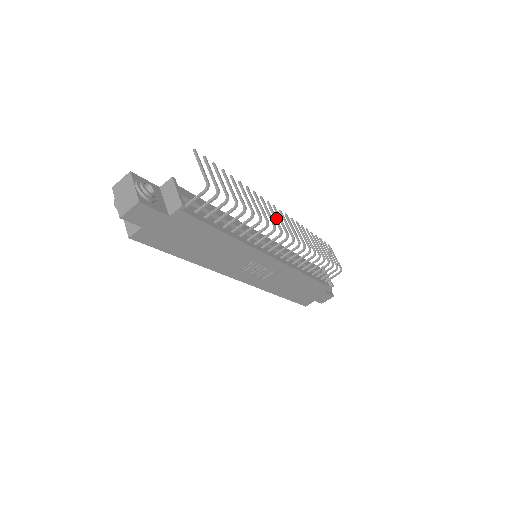
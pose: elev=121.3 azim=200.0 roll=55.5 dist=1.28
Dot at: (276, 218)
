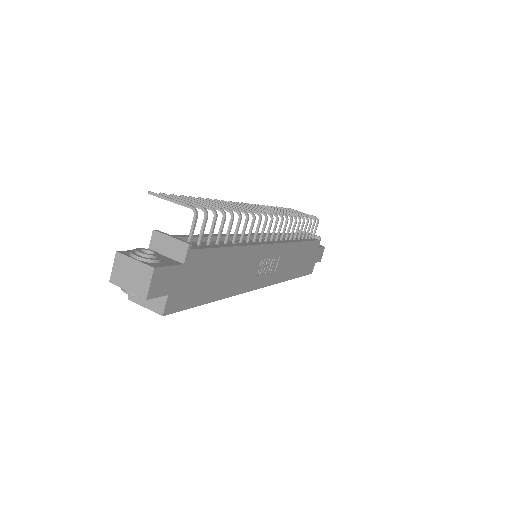
Dot at: (250, 208)
